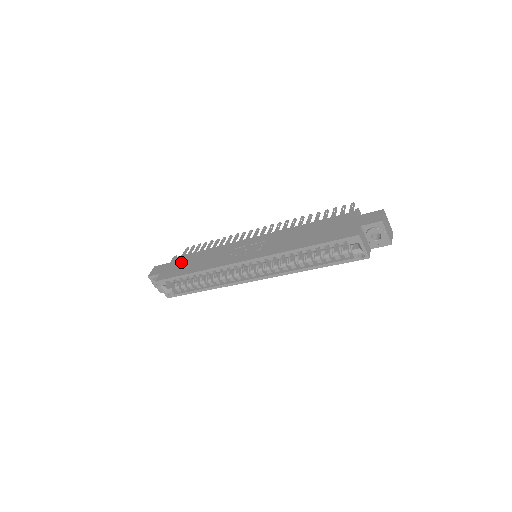
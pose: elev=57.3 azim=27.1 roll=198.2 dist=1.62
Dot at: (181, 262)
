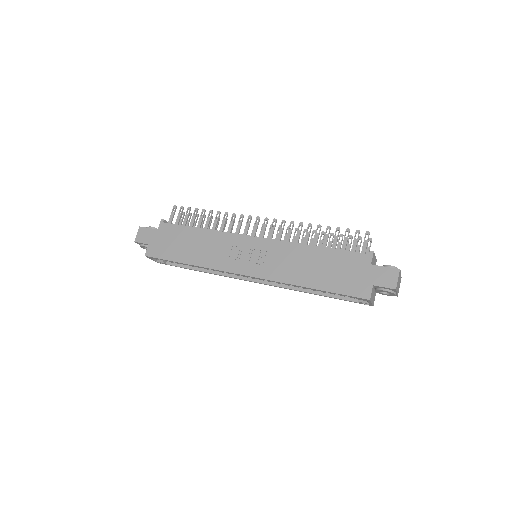
Dot at: (172, 237)
